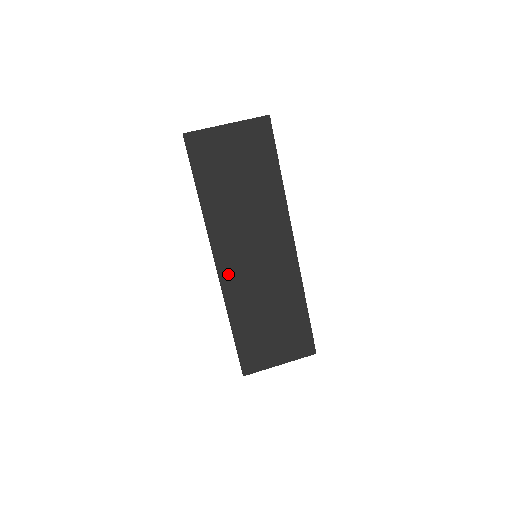
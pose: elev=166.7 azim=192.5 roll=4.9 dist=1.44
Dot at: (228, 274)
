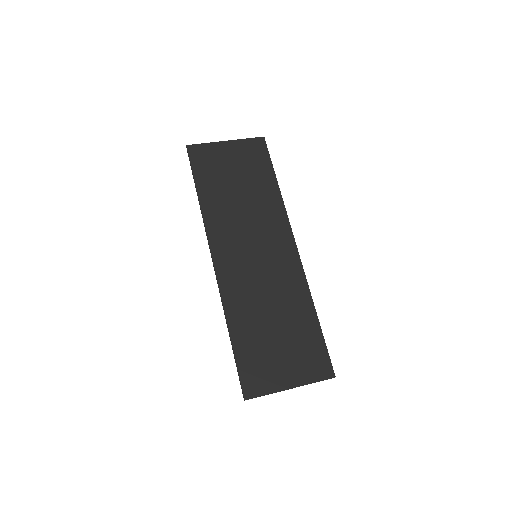
Dot at: (226, 271)
